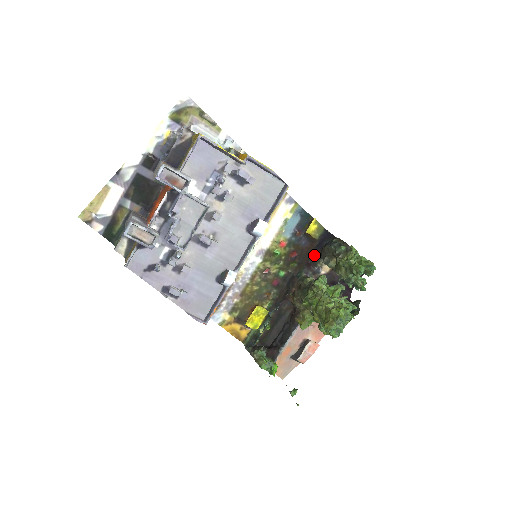
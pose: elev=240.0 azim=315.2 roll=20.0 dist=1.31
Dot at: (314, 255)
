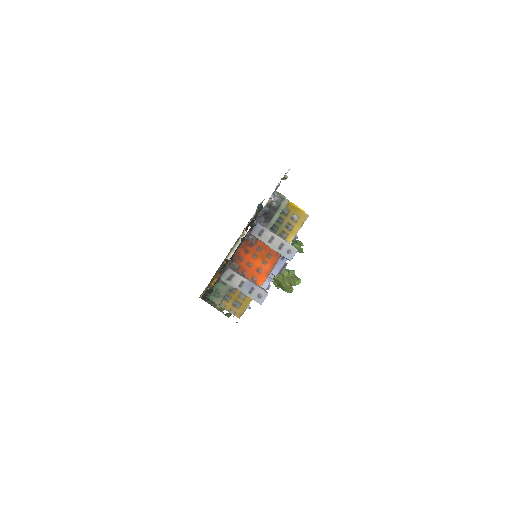
Dot at: occluded
